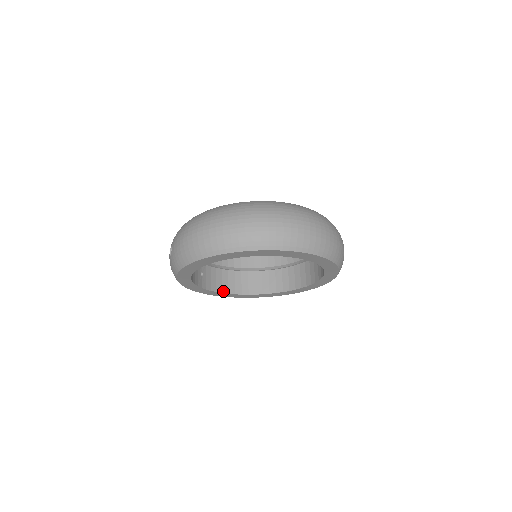
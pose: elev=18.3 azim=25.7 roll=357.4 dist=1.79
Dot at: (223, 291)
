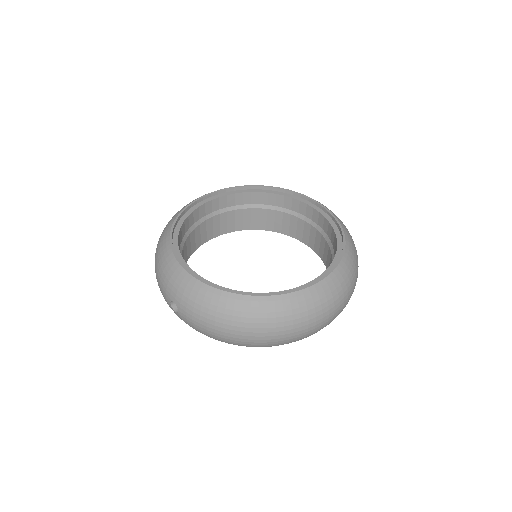
Dot at: (196, 247)
